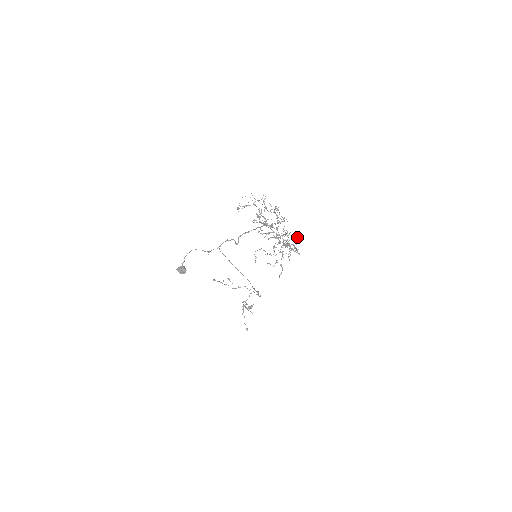
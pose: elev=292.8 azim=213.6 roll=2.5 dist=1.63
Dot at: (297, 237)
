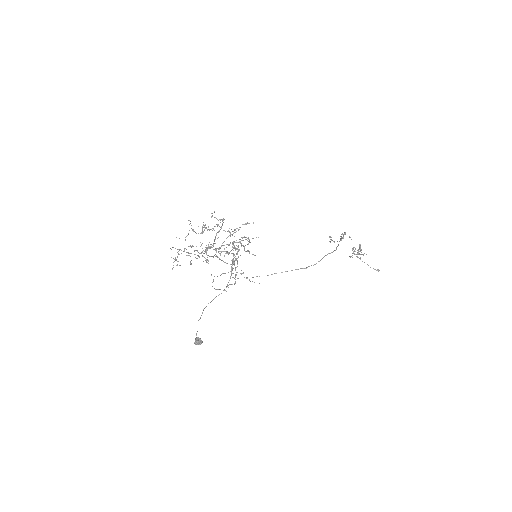
Dot at: (245, 223)
